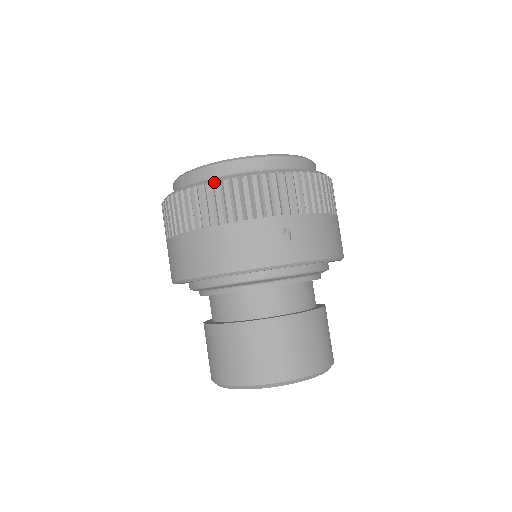
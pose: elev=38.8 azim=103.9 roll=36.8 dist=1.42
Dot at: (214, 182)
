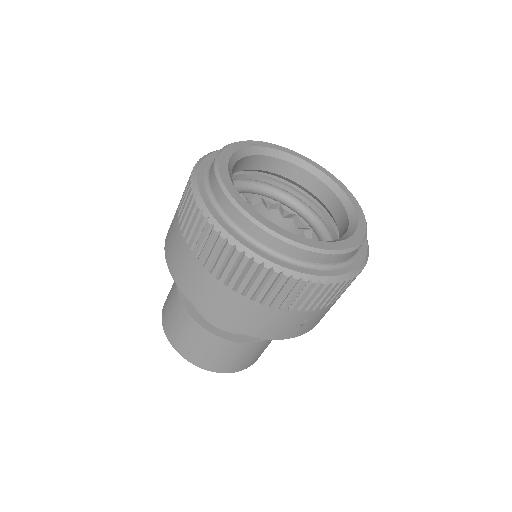
Dot at: (274, 272)
